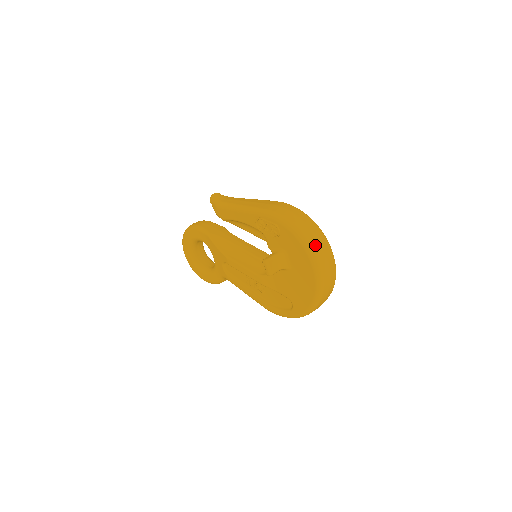
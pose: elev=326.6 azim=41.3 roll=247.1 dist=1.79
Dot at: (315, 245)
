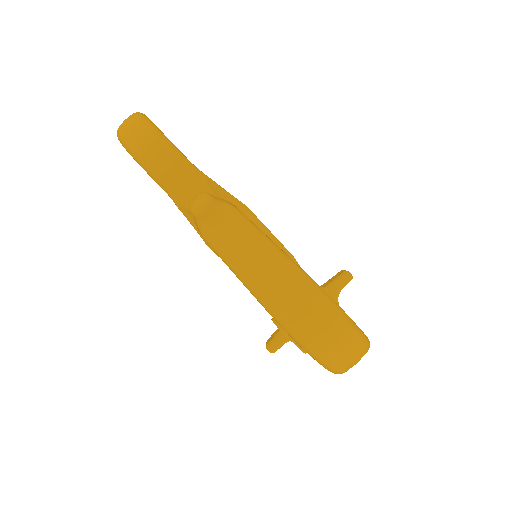
Dot at: occluded
